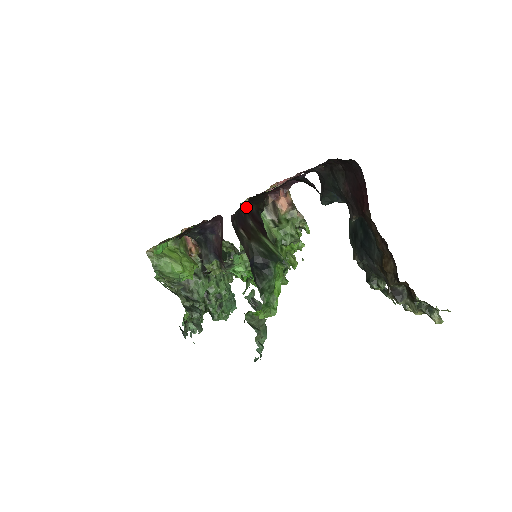
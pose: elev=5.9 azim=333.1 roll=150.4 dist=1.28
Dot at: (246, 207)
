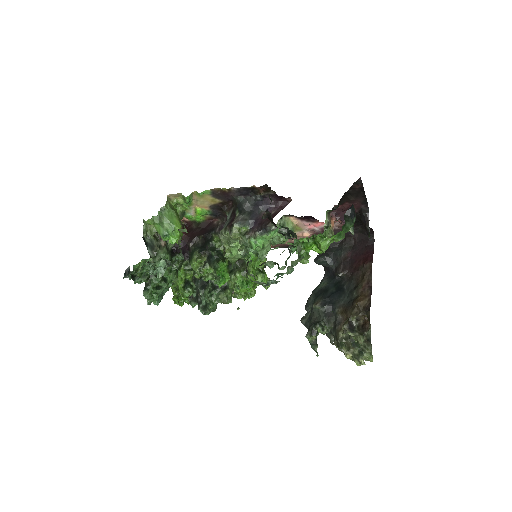
Dot at: occluded
